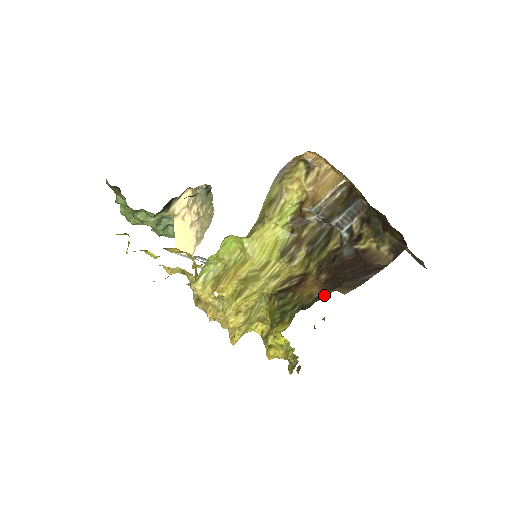
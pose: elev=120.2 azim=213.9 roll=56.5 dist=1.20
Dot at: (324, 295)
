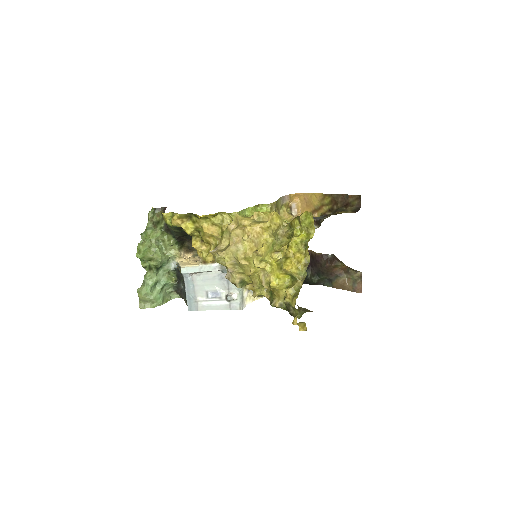
Dot at: occluded
